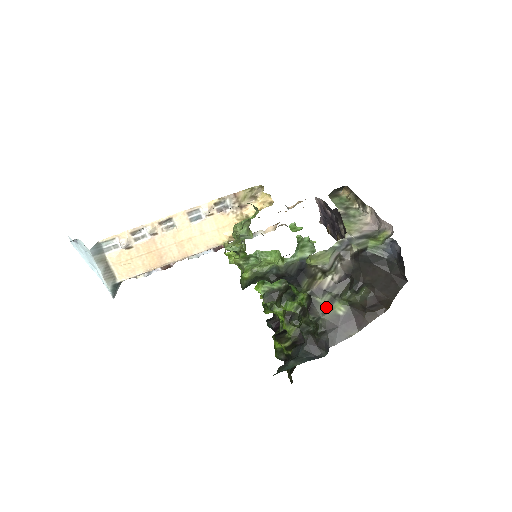
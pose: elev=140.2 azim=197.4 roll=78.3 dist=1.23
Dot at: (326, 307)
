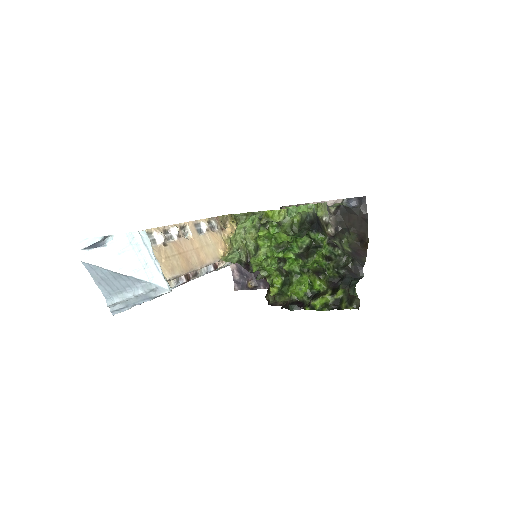
Dot at: (341, 247)
